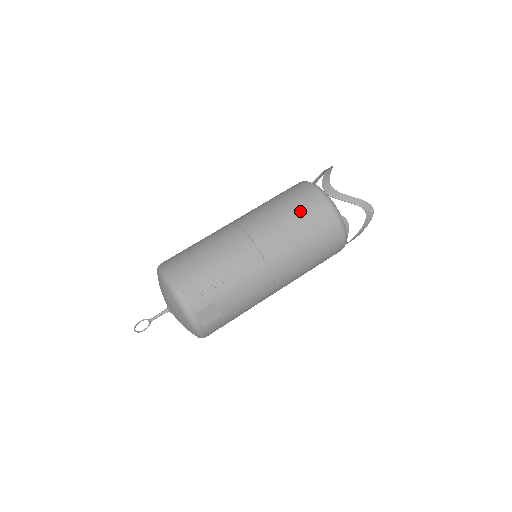
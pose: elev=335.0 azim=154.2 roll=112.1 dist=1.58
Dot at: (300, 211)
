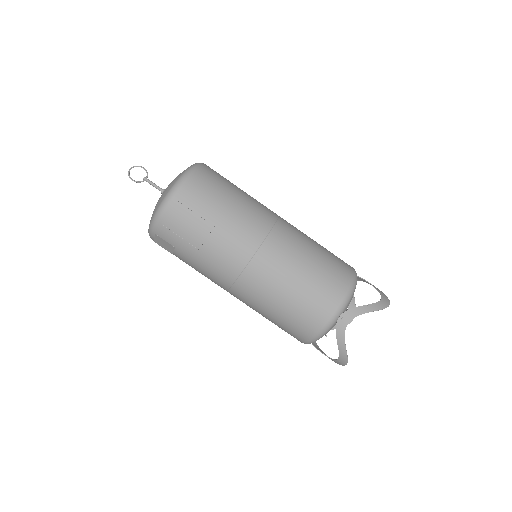
Dot at: (304, 299)
